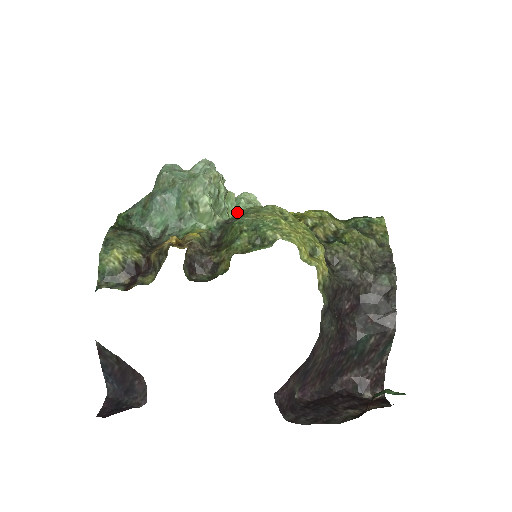
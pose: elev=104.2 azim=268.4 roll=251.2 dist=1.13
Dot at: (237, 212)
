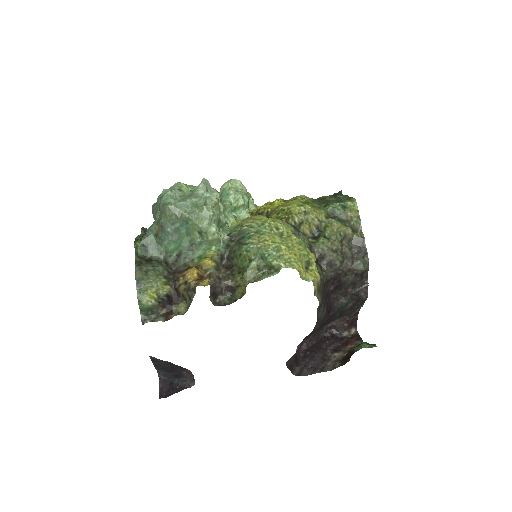
Dot at: (233, 216)
